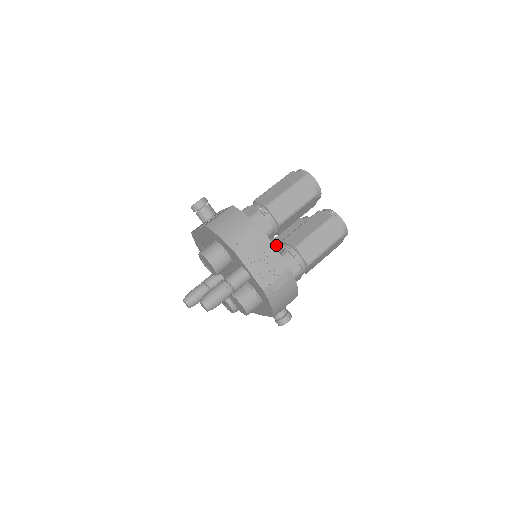
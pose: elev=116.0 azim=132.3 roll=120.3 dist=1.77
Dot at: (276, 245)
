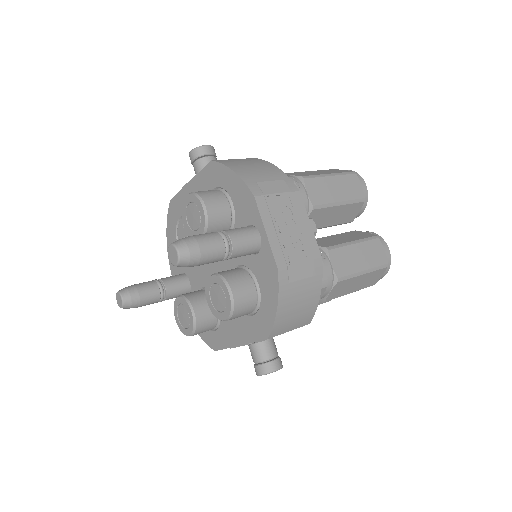
Dot at: occluded
